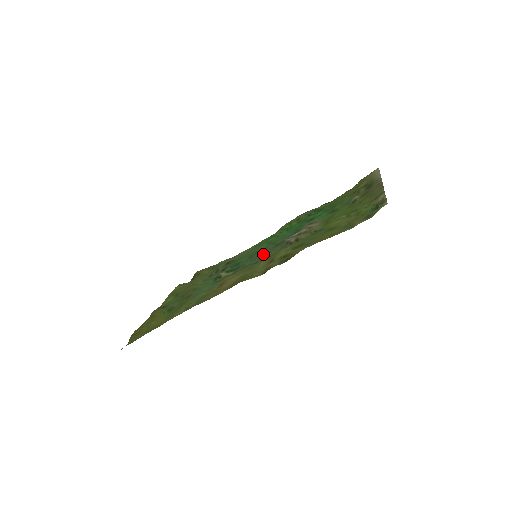
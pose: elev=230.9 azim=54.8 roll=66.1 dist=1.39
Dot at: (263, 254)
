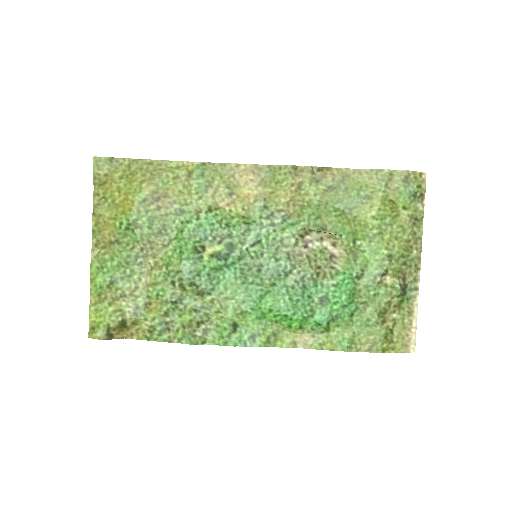
Dot at: (261, 264)
